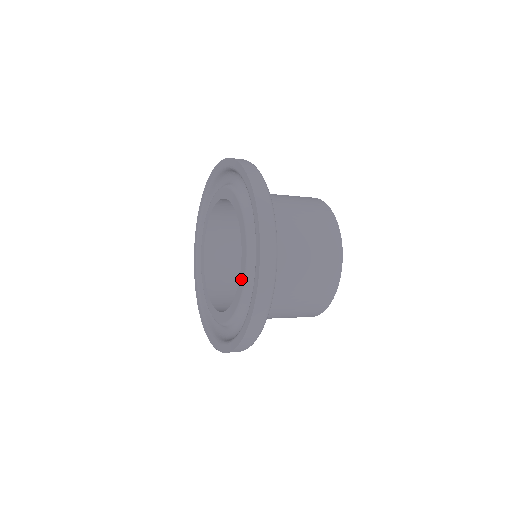
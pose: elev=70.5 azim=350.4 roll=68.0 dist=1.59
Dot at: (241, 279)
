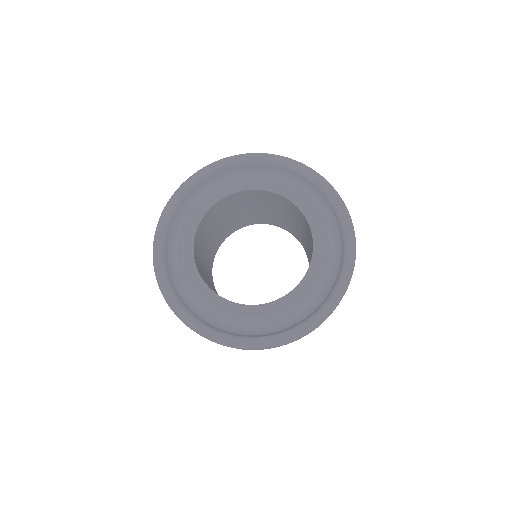
Dot at: (287, 300)
